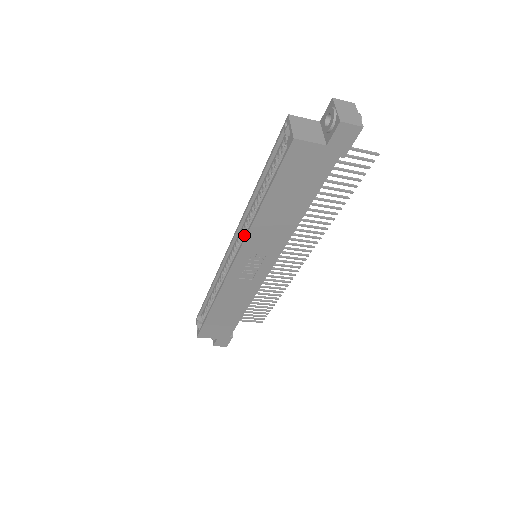
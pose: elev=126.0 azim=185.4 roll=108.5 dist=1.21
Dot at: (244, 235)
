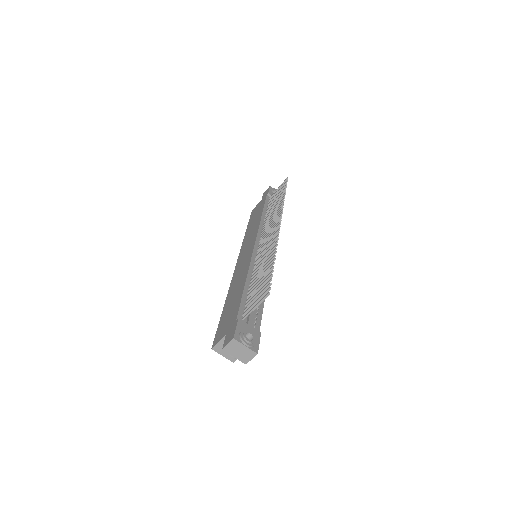
Dot at: occluded
